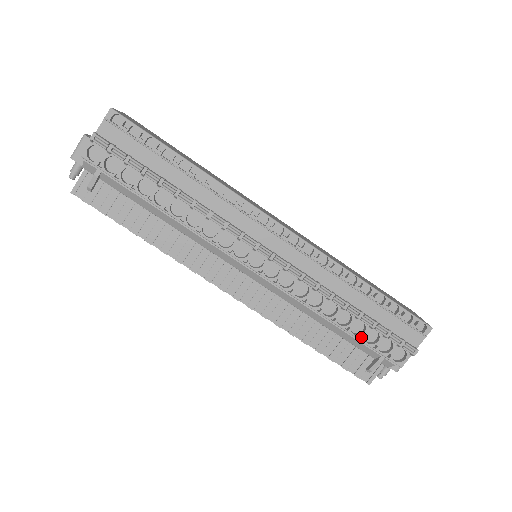
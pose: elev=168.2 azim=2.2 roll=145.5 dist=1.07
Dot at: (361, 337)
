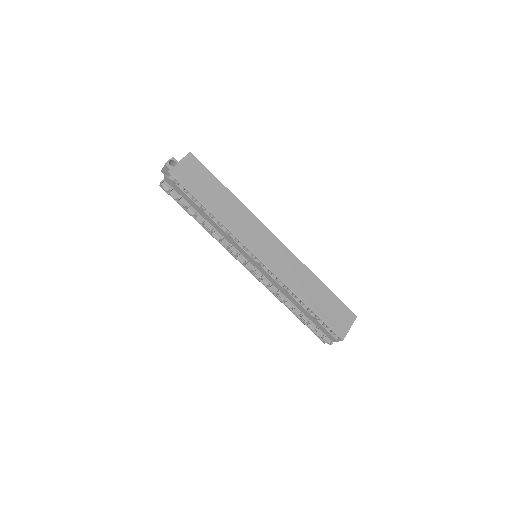
Dot at: occluded
